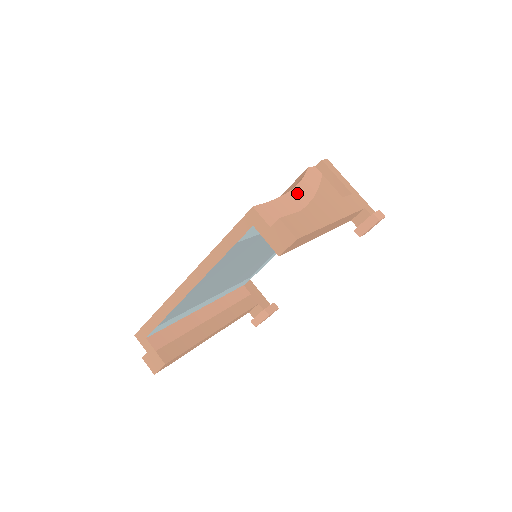
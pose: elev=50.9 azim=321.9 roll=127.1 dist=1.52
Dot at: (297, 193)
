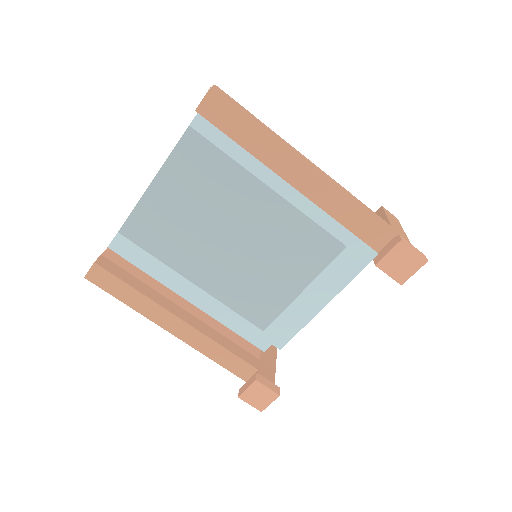
Dot at: occluded
